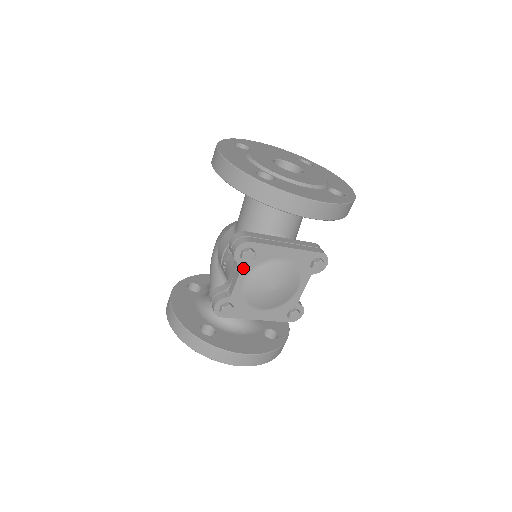
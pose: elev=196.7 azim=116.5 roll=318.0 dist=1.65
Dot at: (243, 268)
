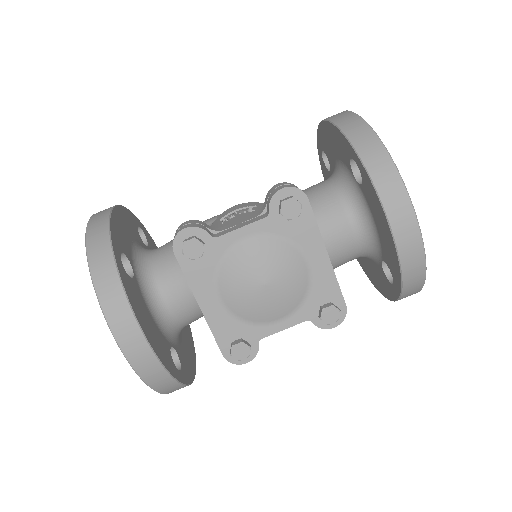
Dot at: (266, 220)
